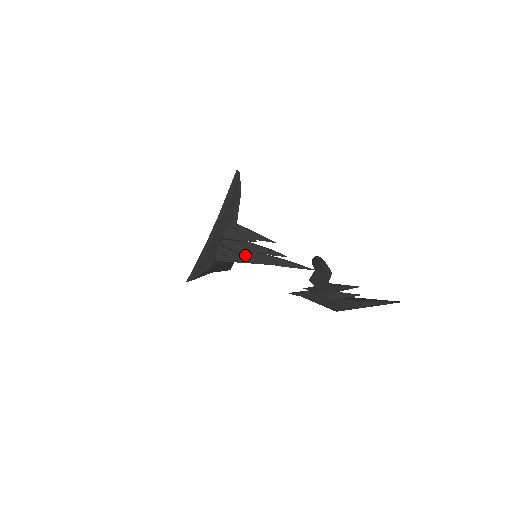
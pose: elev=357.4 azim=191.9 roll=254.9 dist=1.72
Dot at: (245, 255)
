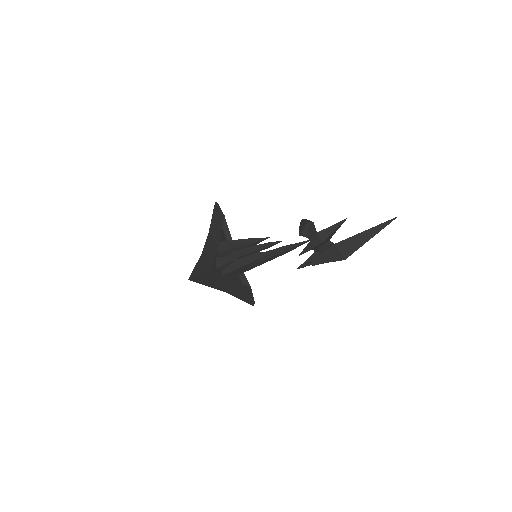
Dot at: (245, 258)
